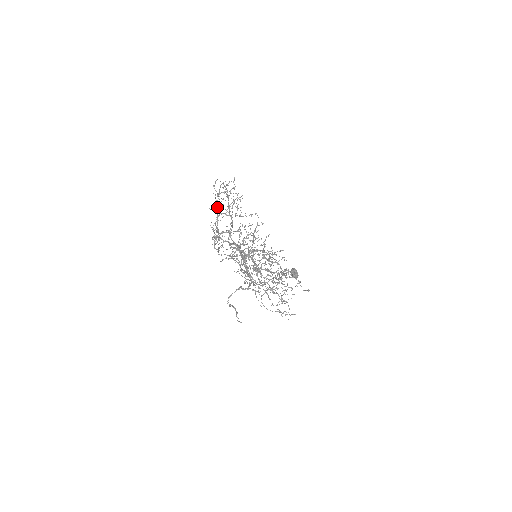
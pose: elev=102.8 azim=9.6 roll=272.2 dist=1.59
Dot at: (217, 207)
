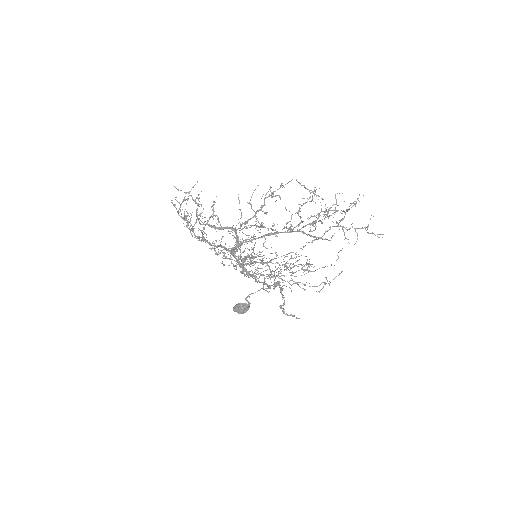
Dot at: (197, 217)
